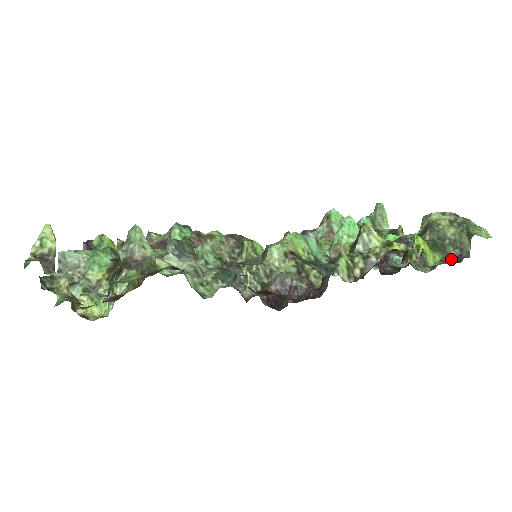
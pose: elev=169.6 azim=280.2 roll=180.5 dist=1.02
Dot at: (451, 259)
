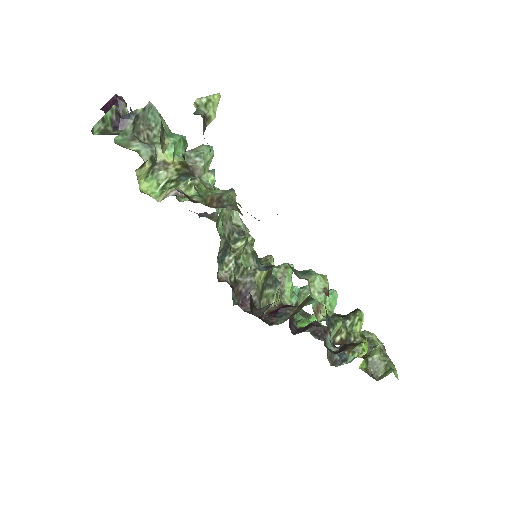
Dot at: occluded
